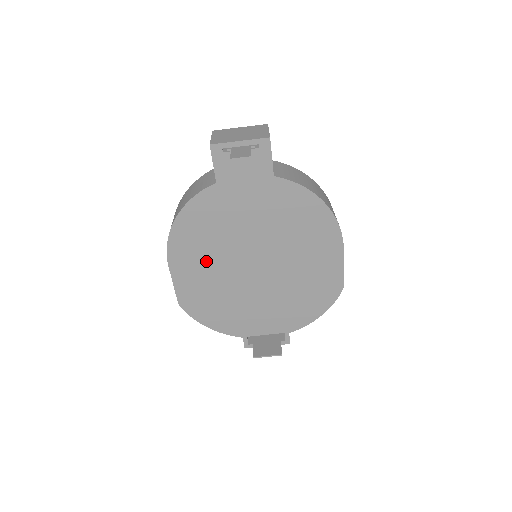
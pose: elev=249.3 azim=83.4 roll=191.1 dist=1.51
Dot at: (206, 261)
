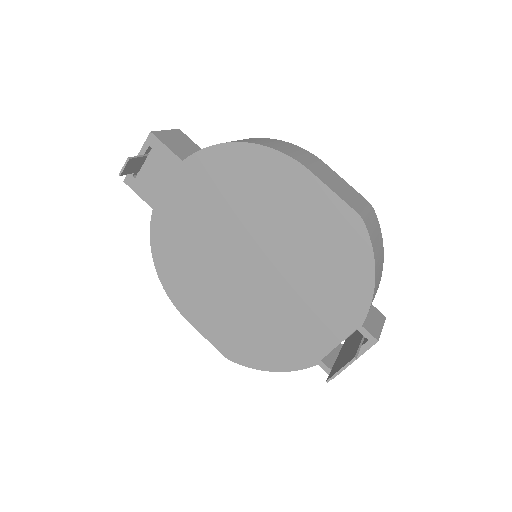
Dot at: (208, 293)
